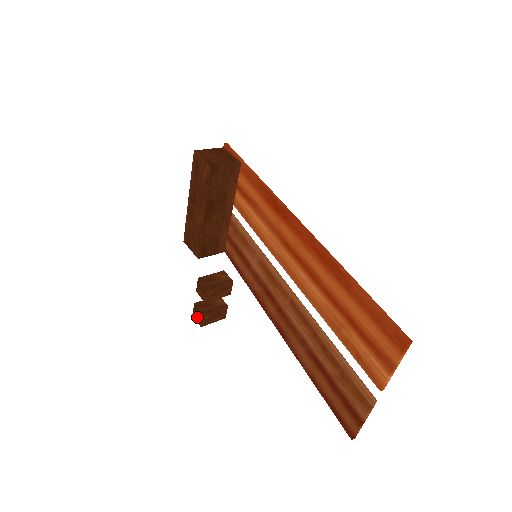
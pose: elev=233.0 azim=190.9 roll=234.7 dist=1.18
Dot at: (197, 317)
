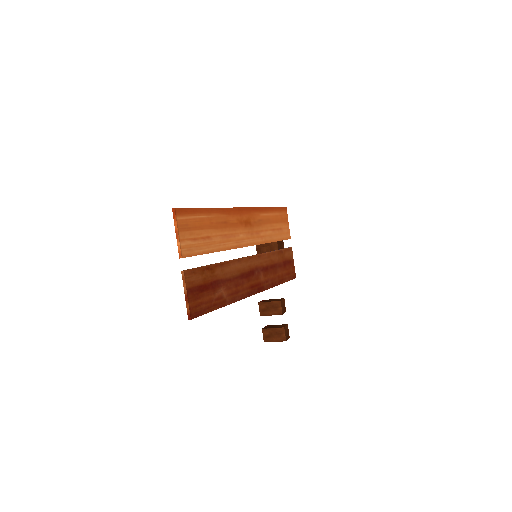
Dot at: occluded
